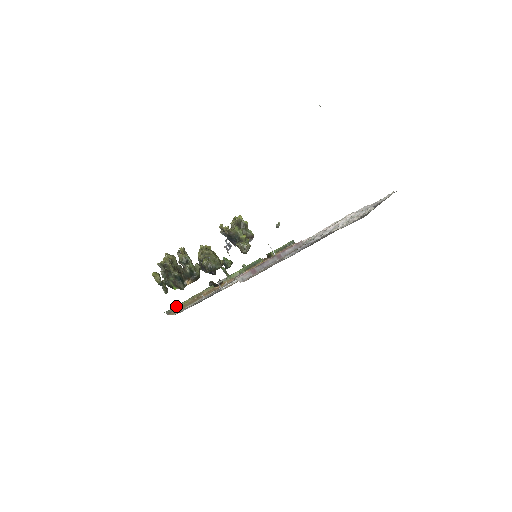
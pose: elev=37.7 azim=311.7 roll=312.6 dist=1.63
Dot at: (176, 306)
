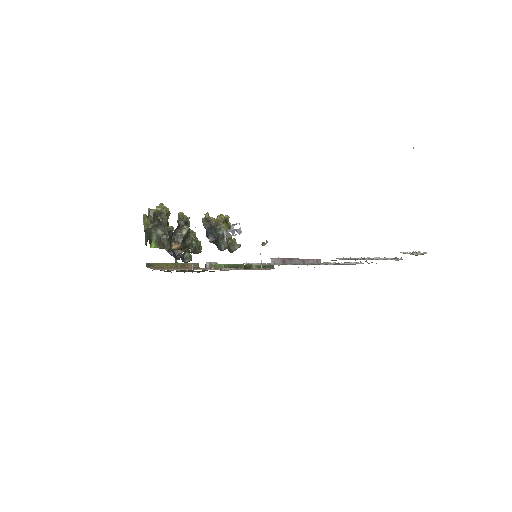
Dot at: (159, 263)
